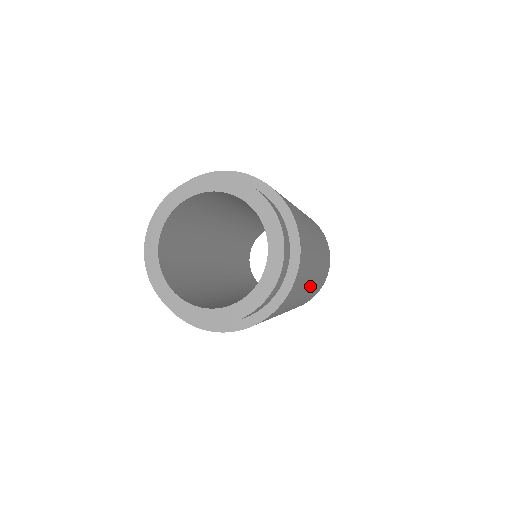
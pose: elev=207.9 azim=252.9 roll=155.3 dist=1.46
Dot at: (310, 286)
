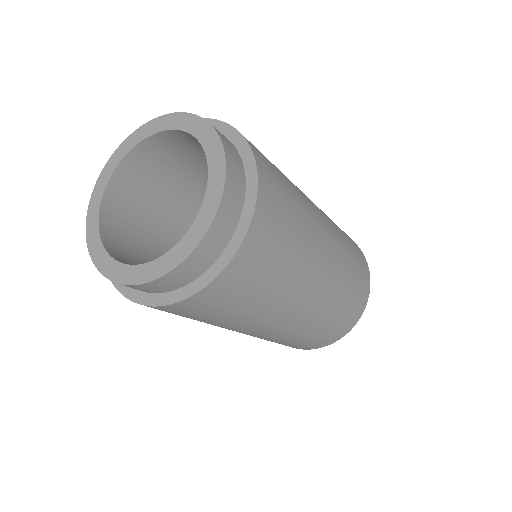
Dot at: (324, 258)
